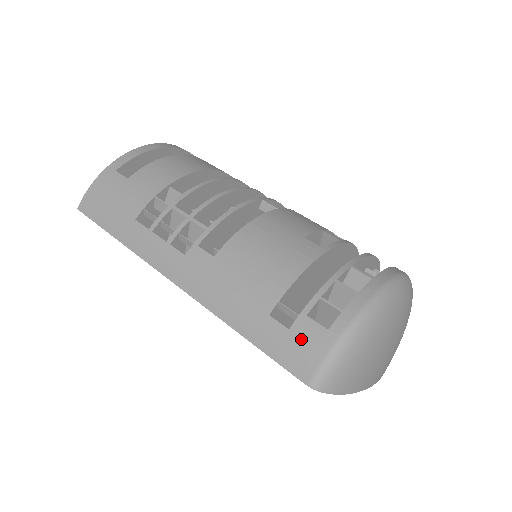
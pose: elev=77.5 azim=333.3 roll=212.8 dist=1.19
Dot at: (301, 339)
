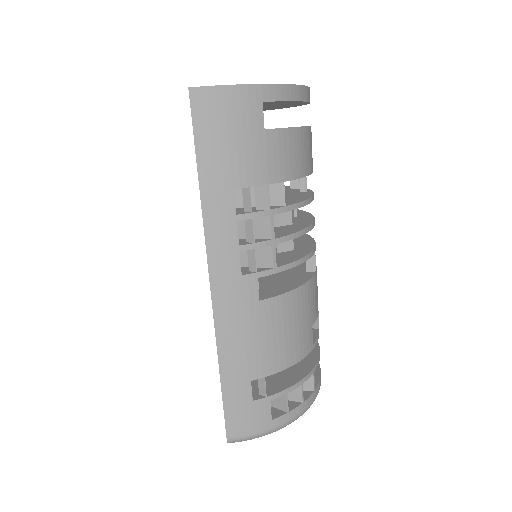
Dot at: (253, 413)
